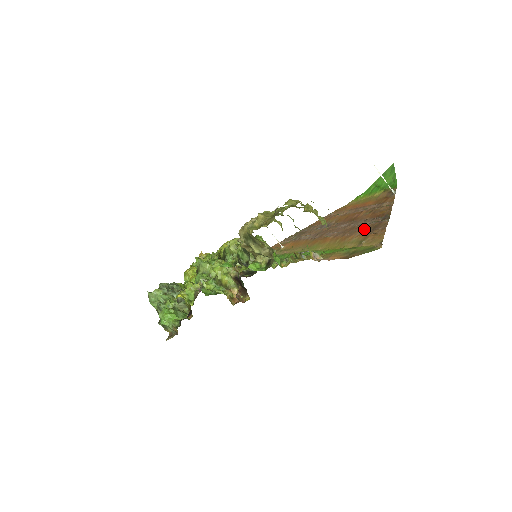
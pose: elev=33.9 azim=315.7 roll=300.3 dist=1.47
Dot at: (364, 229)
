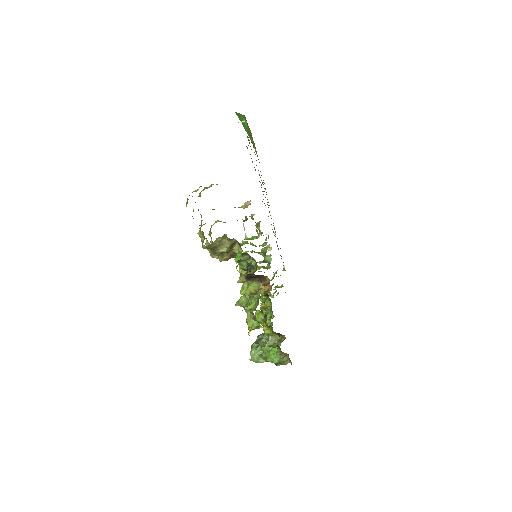
Dot at: occluded
